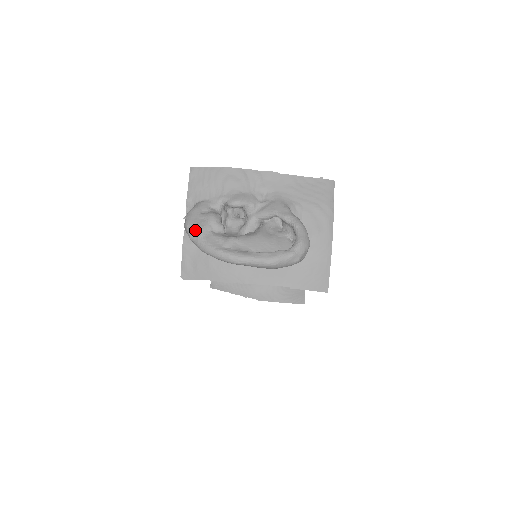
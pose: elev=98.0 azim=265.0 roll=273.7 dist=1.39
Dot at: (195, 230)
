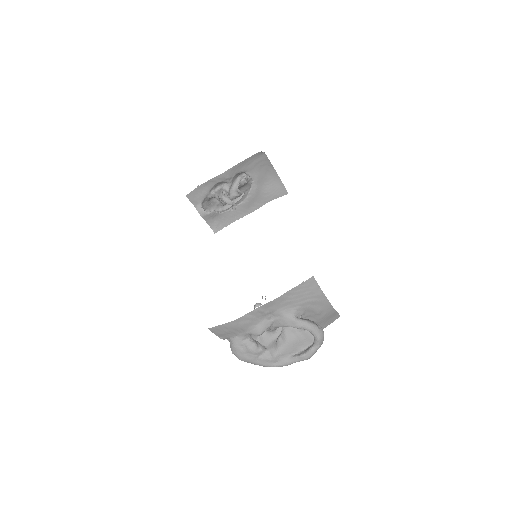
Dot at: (248, 362)
